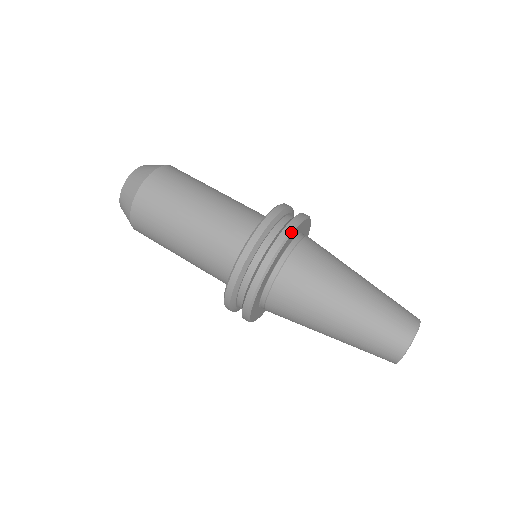
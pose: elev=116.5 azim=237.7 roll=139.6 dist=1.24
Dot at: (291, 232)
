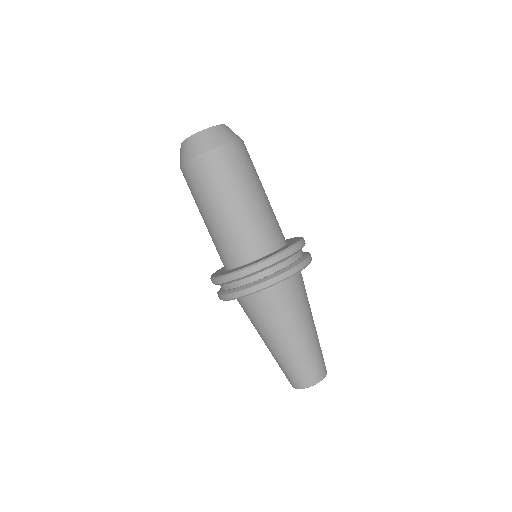
Dot at: (274, 284)
